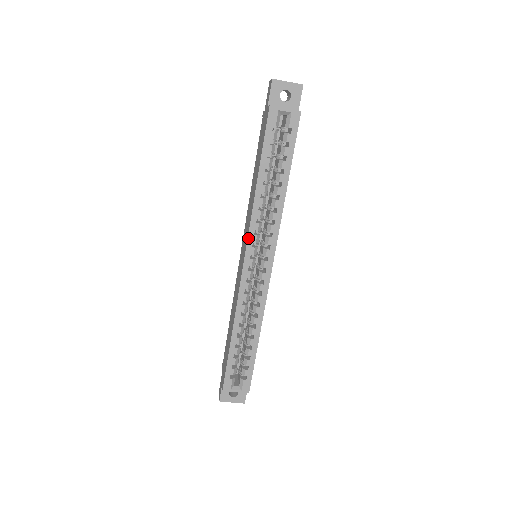
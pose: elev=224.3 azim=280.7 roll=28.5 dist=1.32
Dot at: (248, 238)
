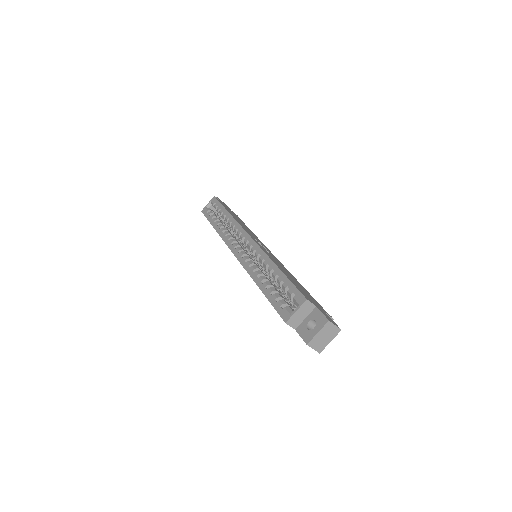
Dot at: (227, 245)
